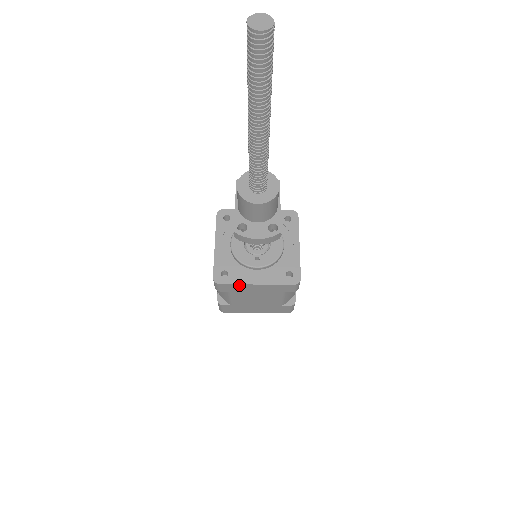
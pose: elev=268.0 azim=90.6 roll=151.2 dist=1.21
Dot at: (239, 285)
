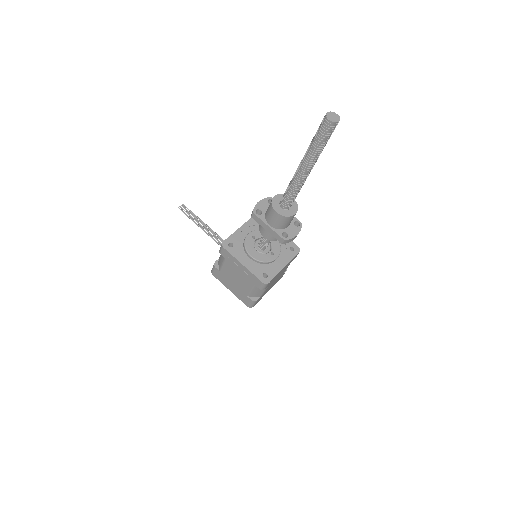
Dot at: occluded
